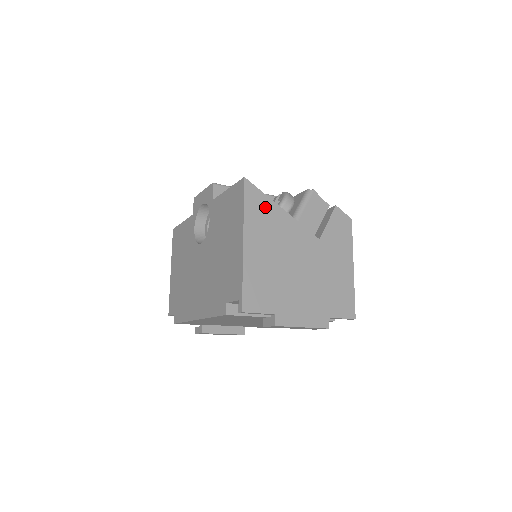
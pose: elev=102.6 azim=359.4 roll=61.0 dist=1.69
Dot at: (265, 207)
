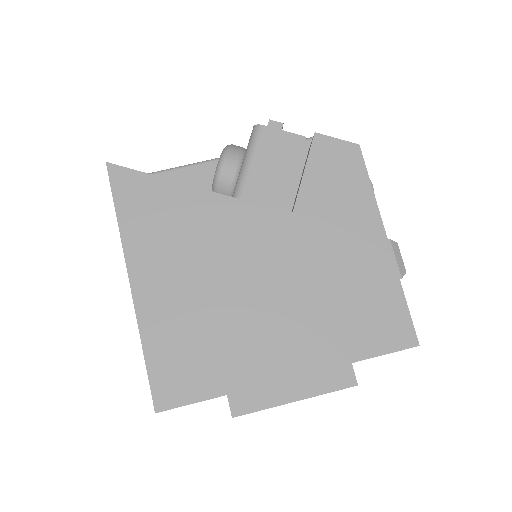
Dot at: (160, 199)
